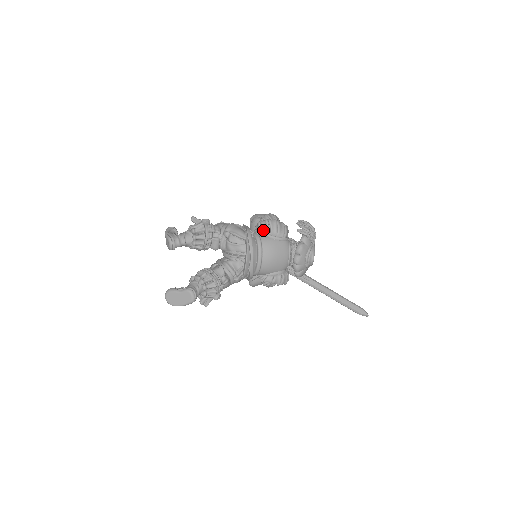
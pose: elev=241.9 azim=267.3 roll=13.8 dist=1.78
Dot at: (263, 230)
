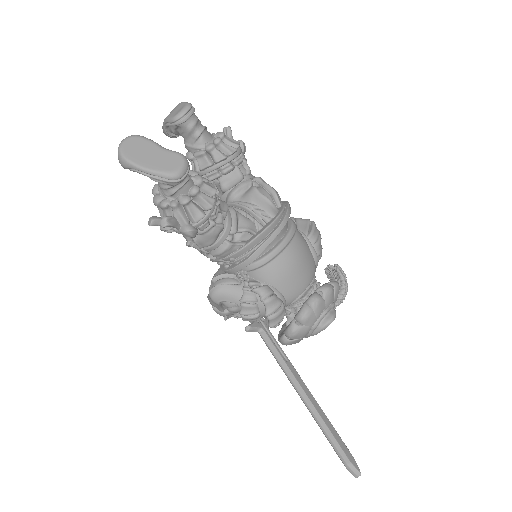
Dot at: (297, 226)
